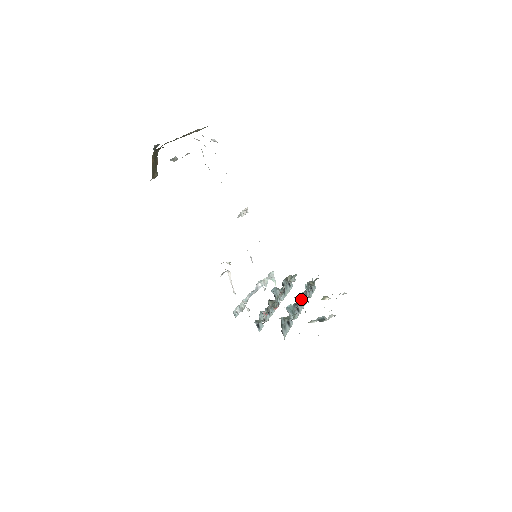
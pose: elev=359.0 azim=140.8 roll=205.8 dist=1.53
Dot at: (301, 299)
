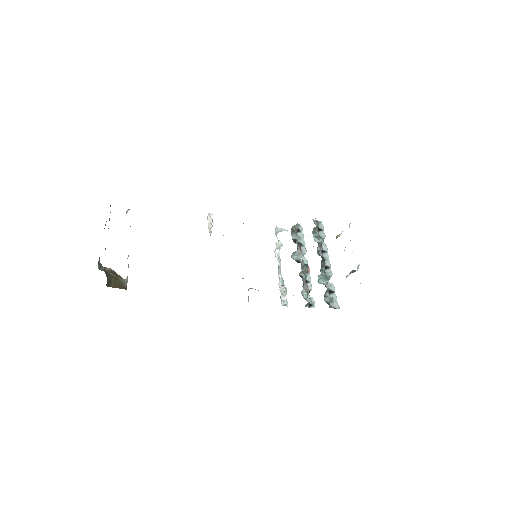
Dot at: occluded
